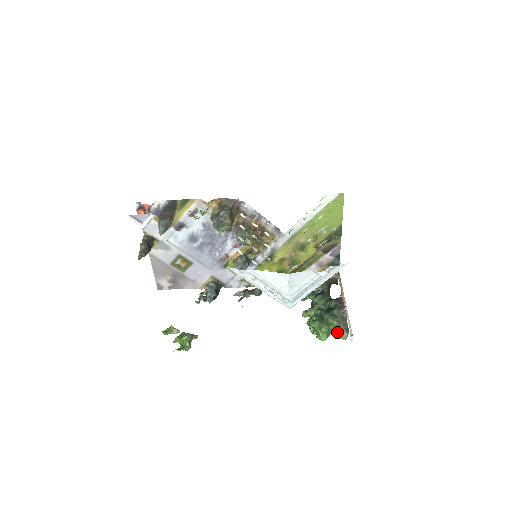
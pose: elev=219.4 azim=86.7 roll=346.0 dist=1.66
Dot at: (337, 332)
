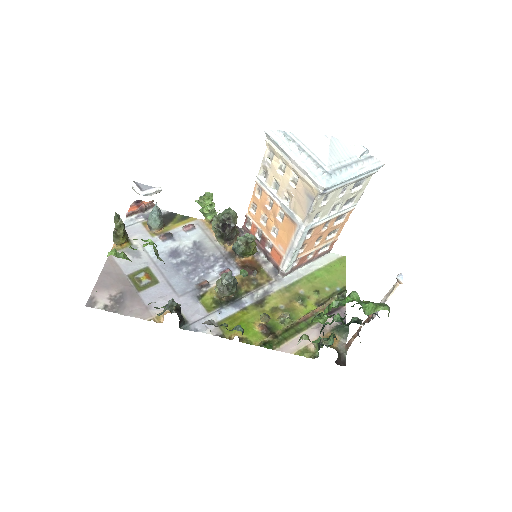
Dot at: (373, 304)
